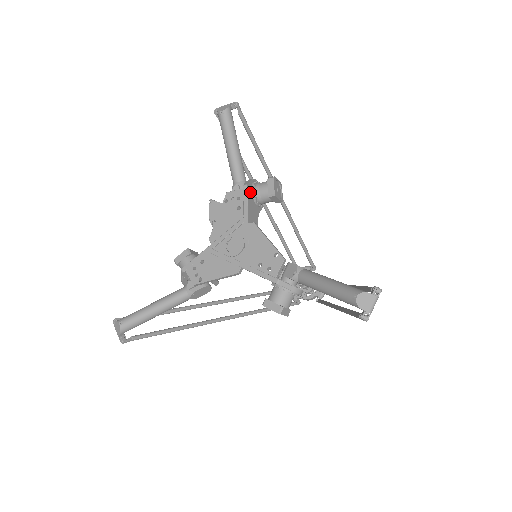
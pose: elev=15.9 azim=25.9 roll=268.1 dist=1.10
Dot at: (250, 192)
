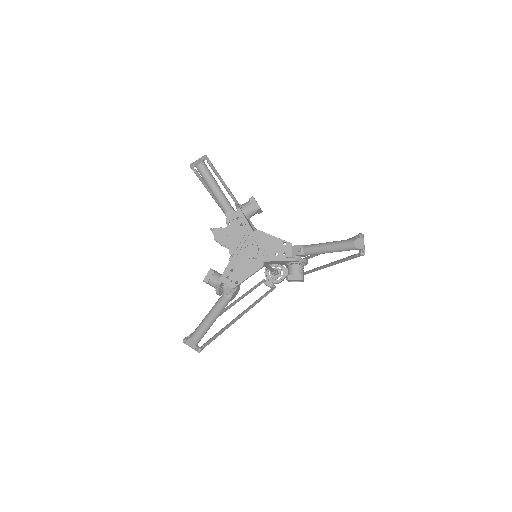
Dot at: (242, 212)
